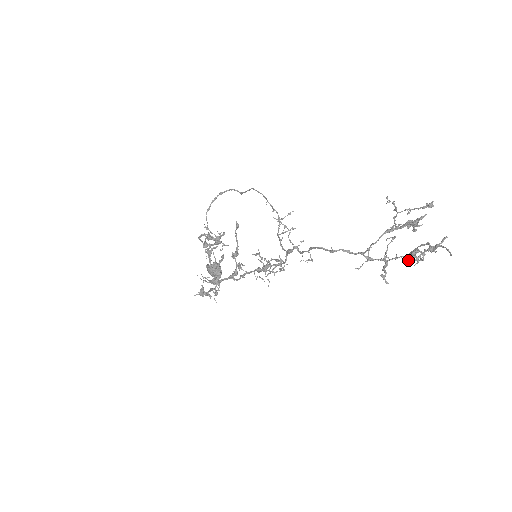
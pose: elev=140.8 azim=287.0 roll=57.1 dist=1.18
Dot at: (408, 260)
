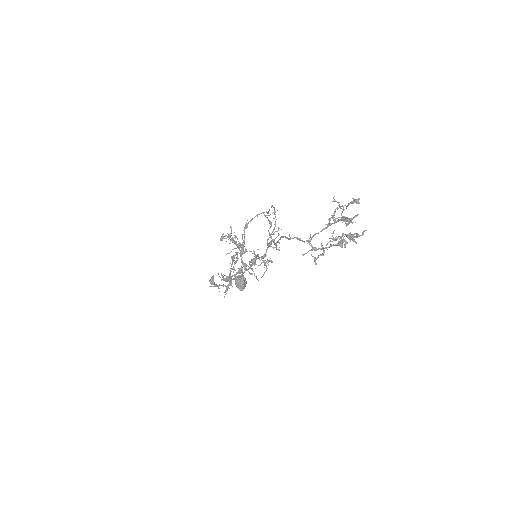
Dot at: (333, 245)
